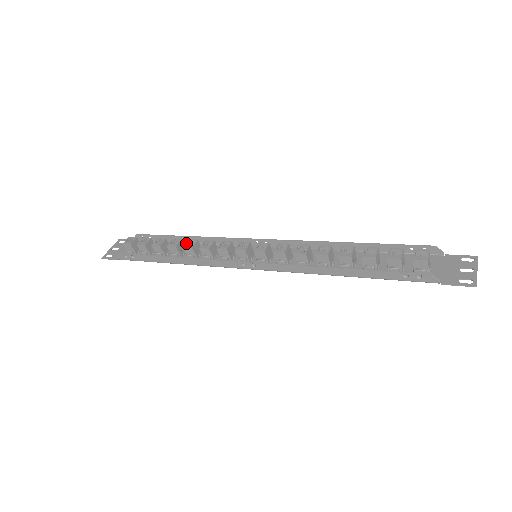
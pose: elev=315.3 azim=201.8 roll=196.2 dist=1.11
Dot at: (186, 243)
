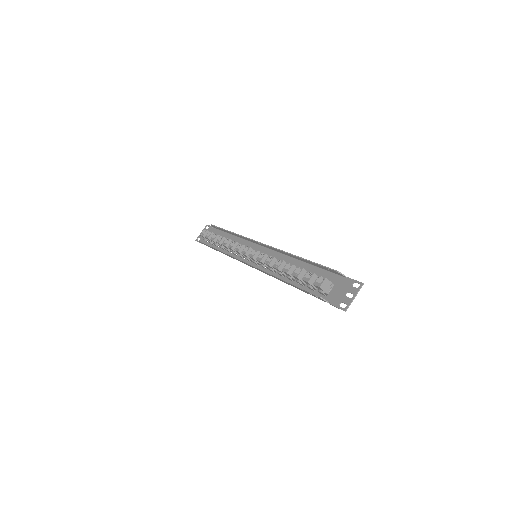
Dot at: (224, 241)
